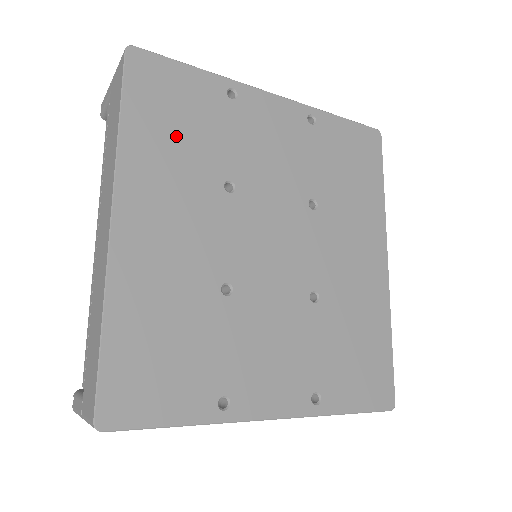
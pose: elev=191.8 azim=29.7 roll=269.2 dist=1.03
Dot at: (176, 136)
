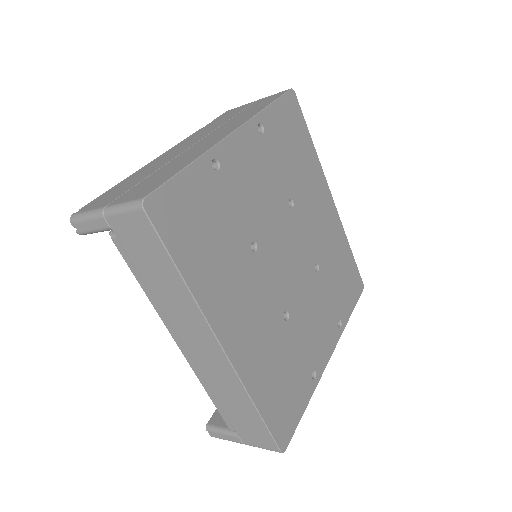
Dot at: (212, 246)
